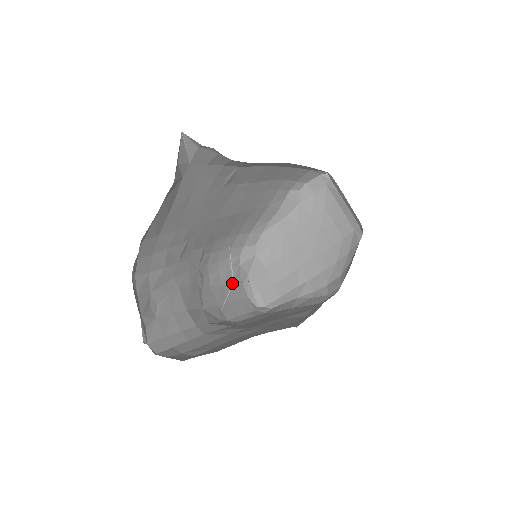
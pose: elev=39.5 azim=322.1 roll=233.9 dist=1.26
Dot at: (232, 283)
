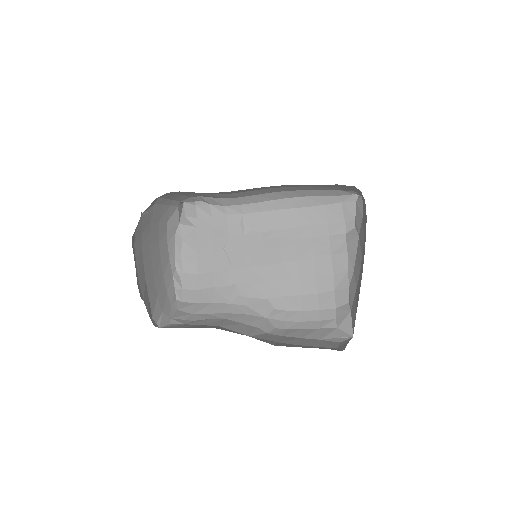
Dot at: (142, 215)
